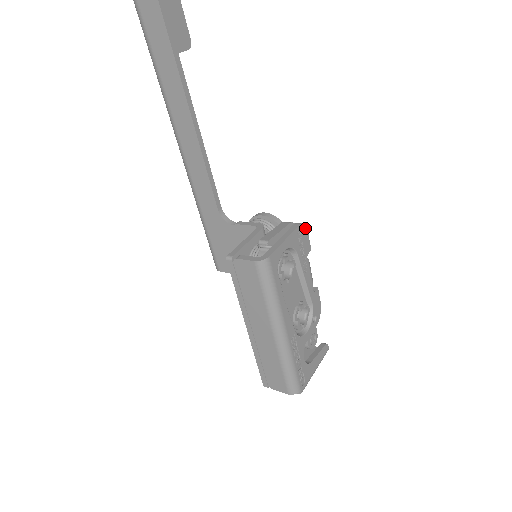
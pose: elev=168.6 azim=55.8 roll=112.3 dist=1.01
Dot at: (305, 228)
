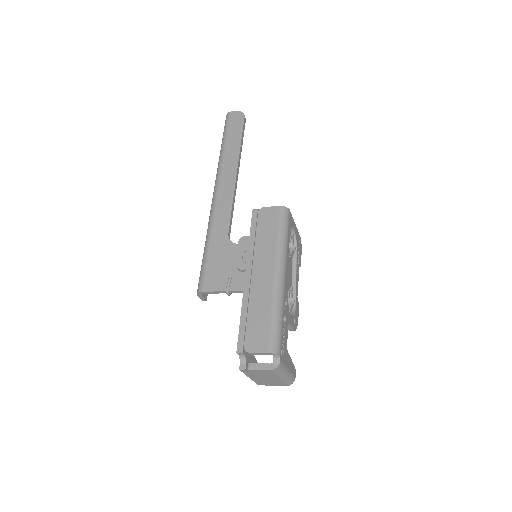
Dot at: (301, 246)
